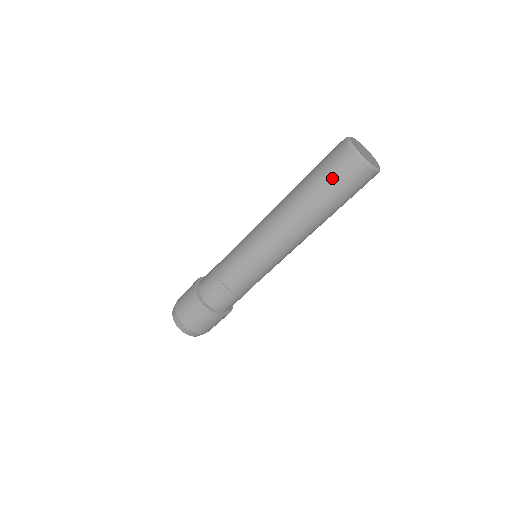
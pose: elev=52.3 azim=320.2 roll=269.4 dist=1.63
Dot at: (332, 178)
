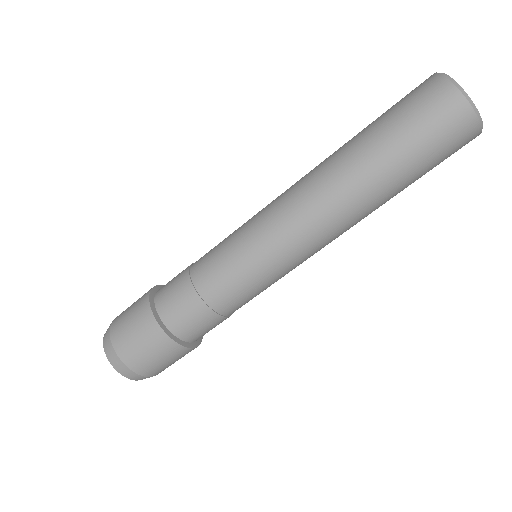
Dot at: (419, 138)
